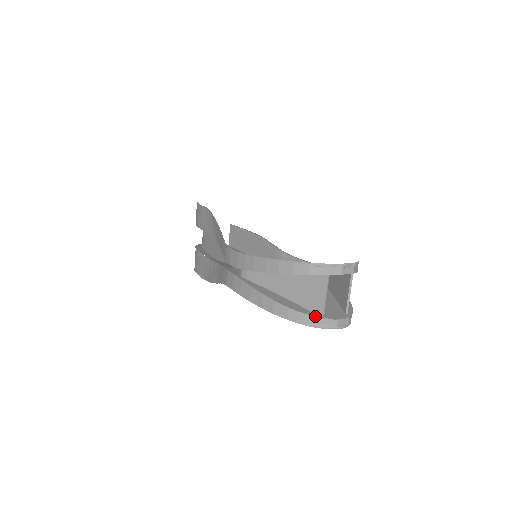
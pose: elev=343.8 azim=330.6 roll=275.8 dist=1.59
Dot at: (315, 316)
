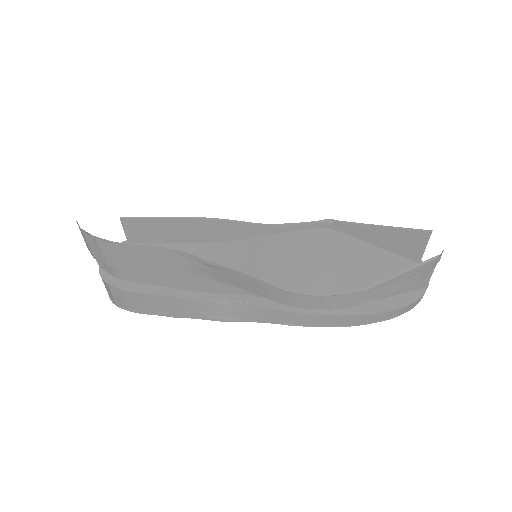
Dot at: (424, 293)
